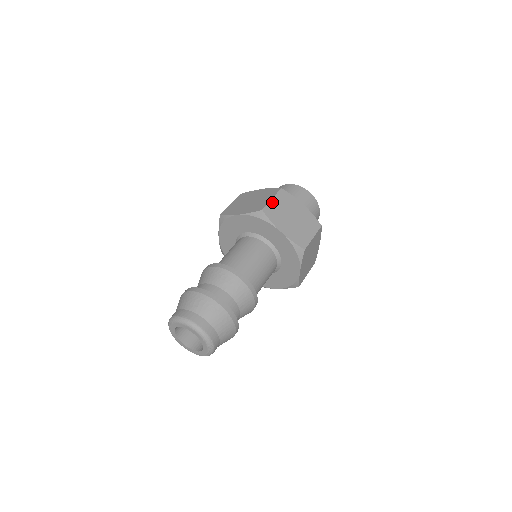
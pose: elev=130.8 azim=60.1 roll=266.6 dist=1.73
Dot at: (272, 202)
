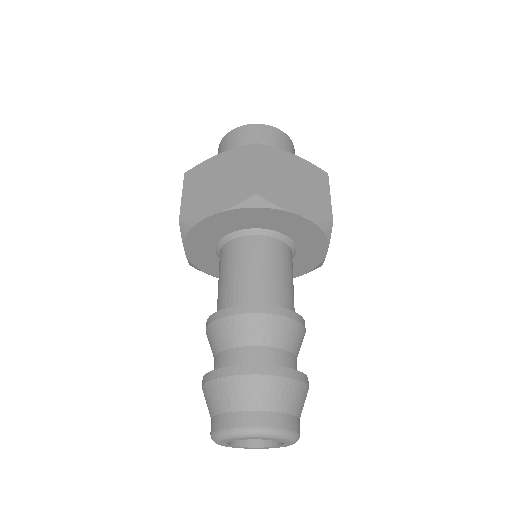
Dot at: (259, 173)
